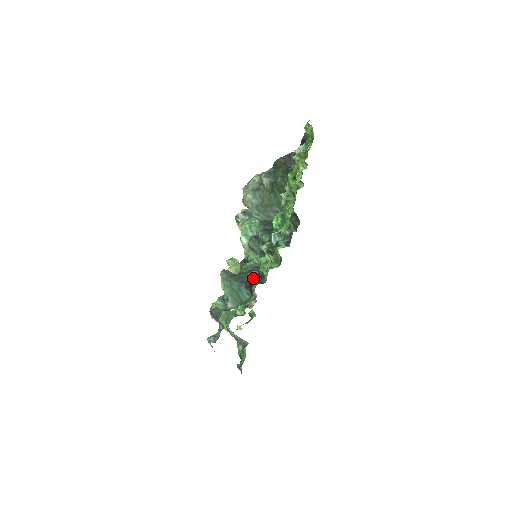
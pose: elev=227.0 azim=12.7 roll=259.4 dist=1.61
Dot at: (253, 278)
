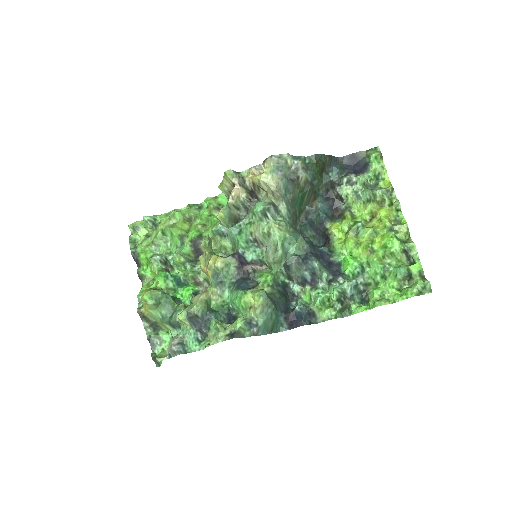
Dot at: (301, 314)
